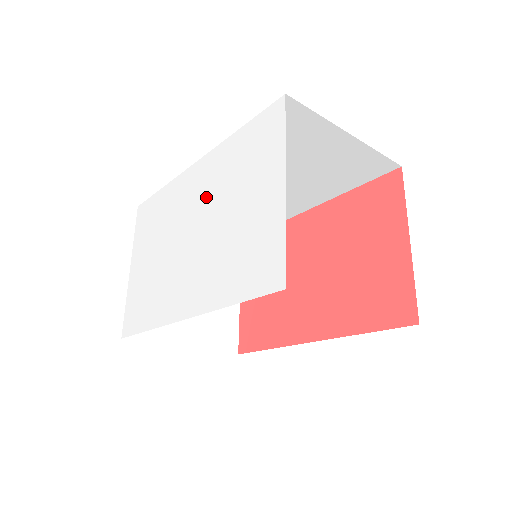
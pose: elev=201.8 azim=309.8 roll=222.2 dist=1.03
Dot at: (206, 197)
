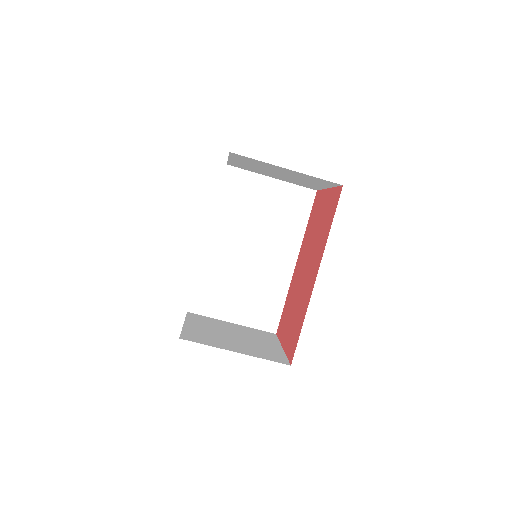
Dot at: occluded
